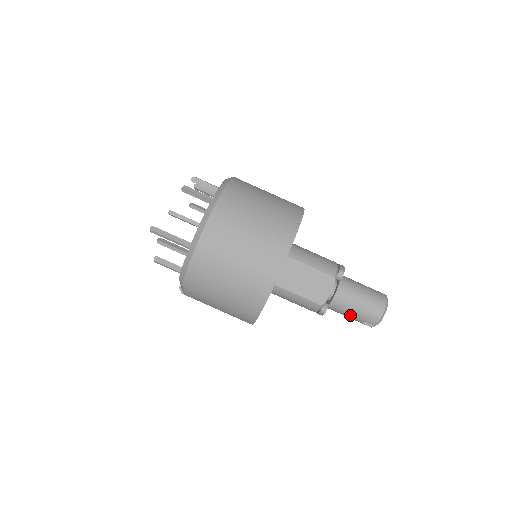
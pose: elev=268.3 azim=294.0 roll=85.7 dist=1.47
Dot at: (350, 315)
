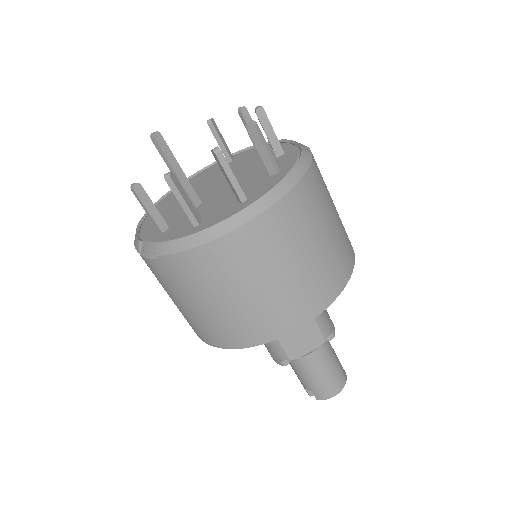
Dot at: (303, 378)
